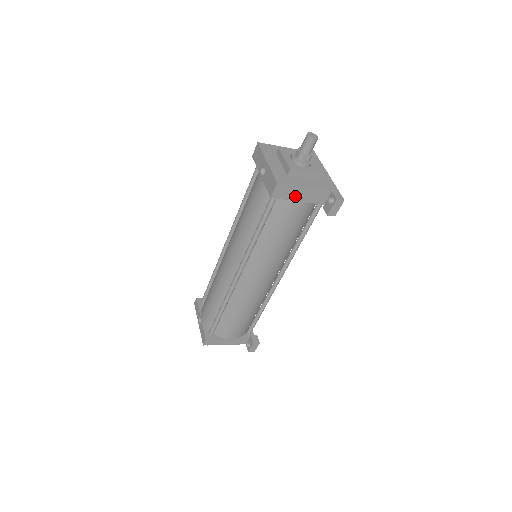
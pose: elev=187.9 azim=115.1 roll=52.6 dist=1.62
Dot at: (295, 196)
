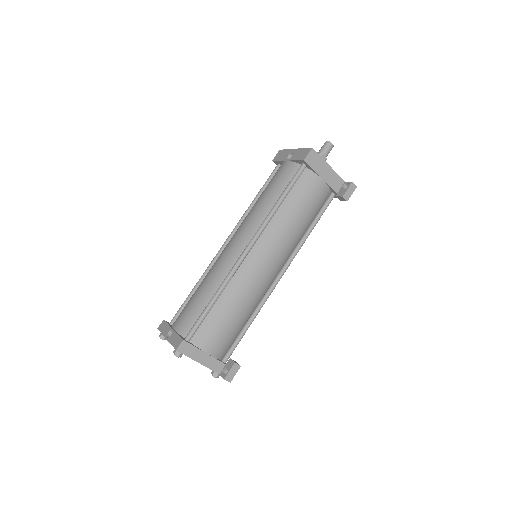
Dot at: (320, 170)
